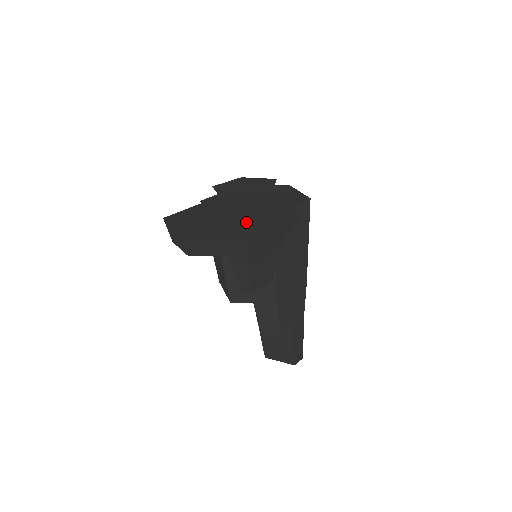
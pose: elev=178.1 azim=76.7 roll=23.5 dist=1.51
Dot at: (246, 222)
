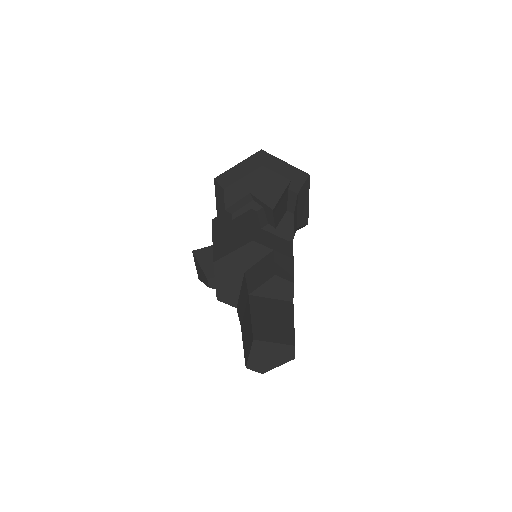
Dot at: occluded
